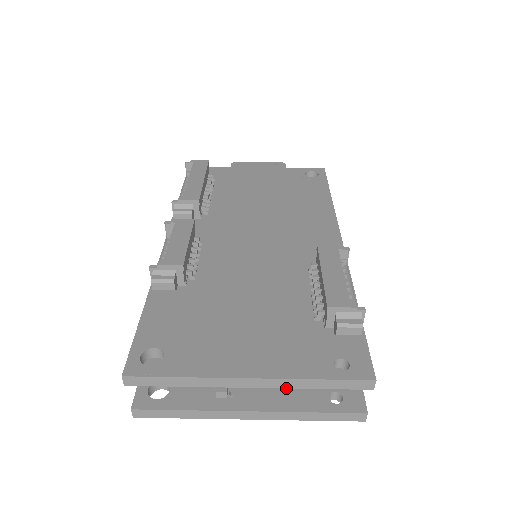
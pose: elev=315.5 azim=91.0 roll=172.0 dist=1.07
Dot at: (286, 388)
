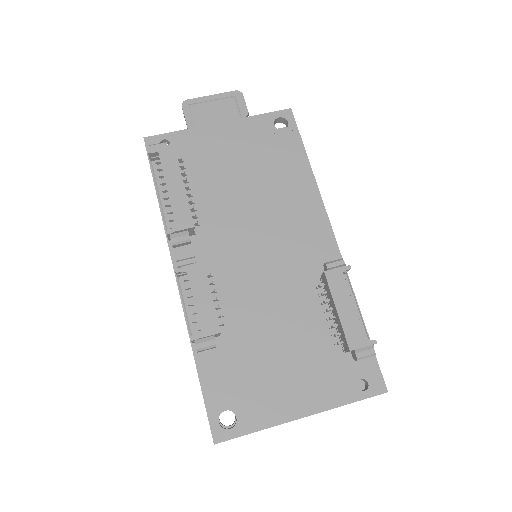
Dot at: occluded
